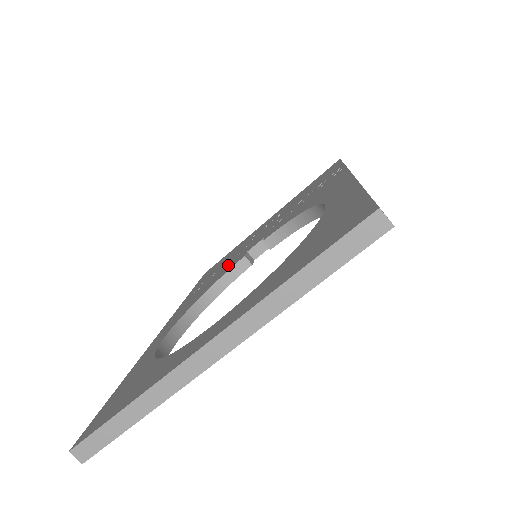
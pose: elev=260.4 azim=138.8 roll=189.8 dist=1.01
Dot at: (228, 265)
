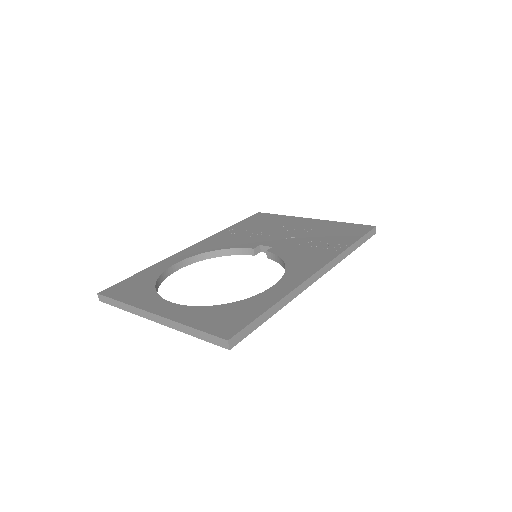
Dot at: (250, 239)
